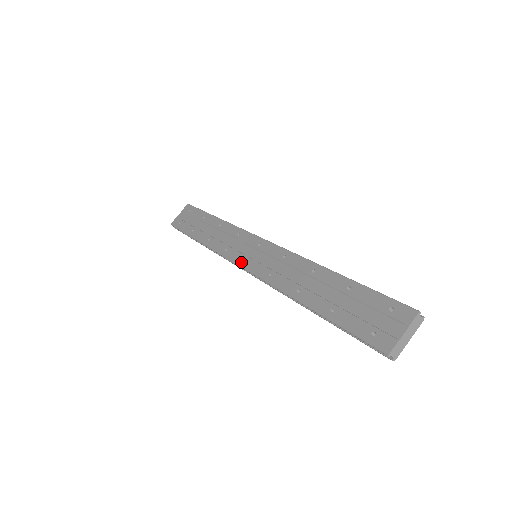
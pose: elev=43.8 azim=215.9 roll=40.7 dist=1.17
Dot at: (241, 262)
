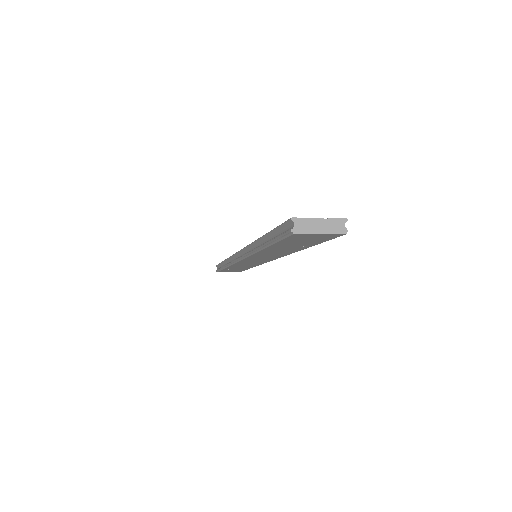
Dot at: occluded
